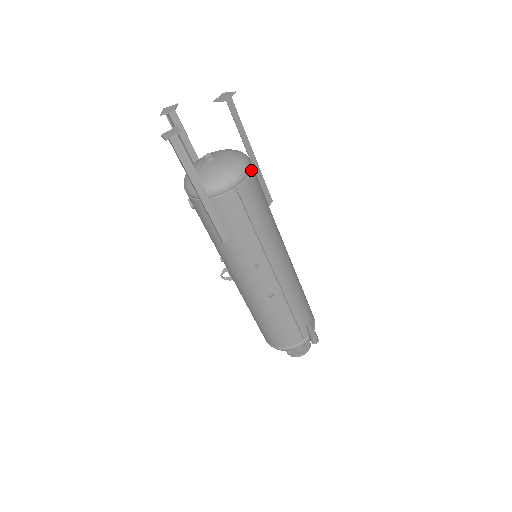
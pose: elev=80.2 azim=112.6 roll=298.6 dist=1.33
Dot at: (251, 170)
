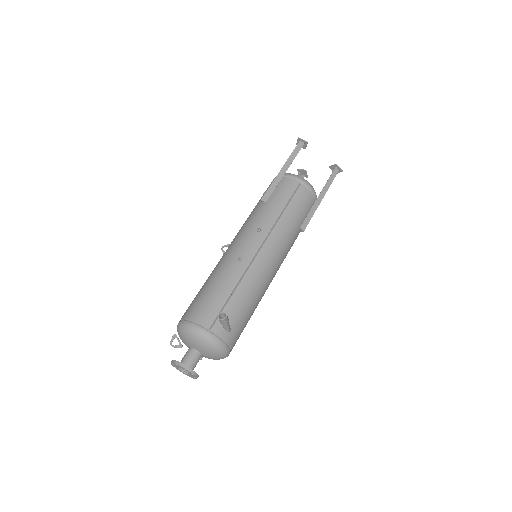
Dot at: (314, 197)
